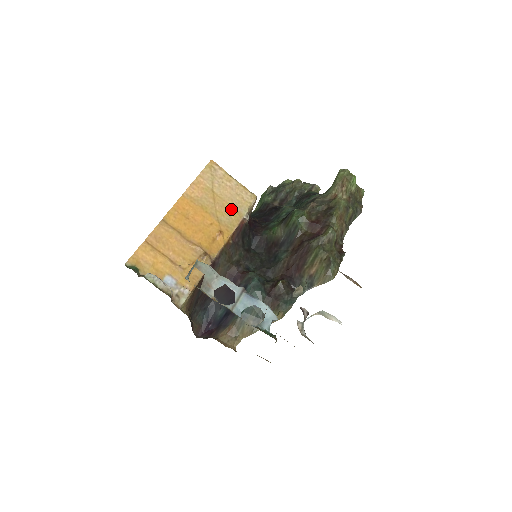
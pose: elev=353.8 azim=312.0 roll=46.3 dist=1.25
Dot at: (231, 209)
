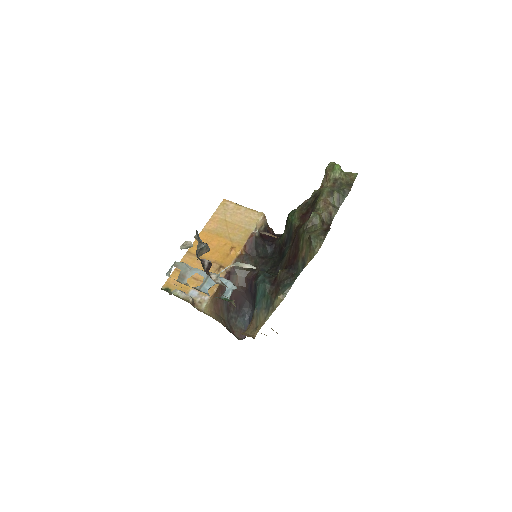
Dot at: (241, 229)
